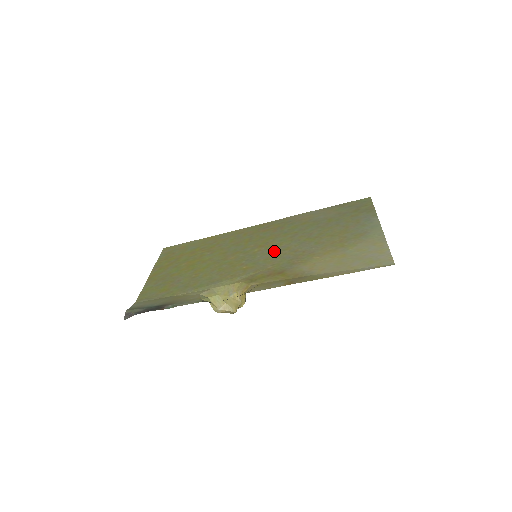
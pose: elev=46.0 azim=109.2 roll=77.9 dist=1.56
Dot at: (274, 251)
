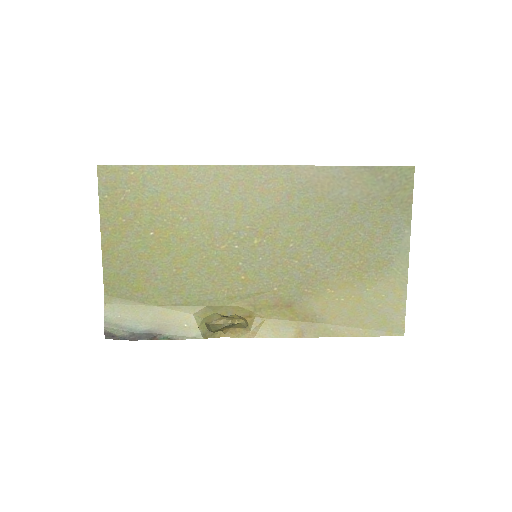
Dot at: (280, 256)
